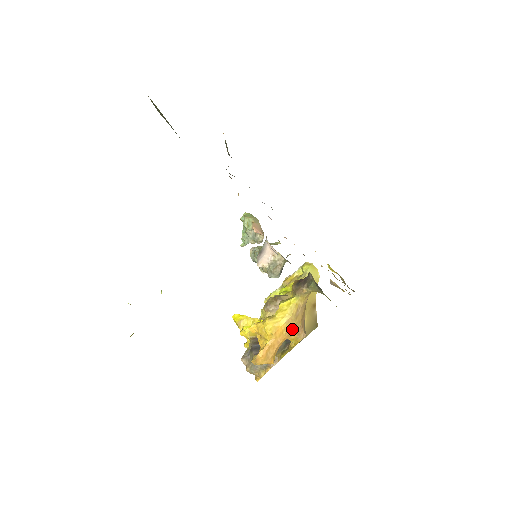
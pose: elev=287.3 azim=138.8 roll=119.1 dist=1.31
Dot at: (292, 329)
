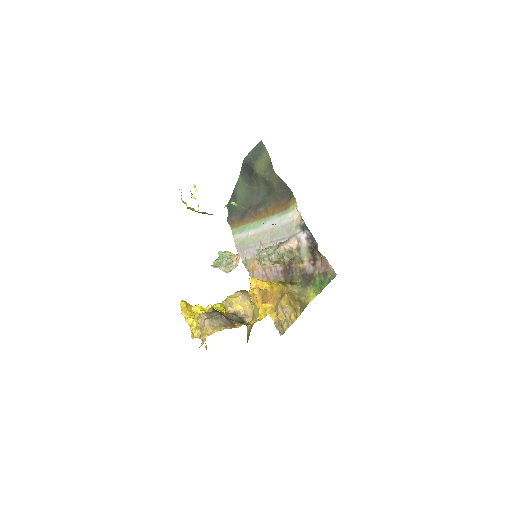
Dot at: (277, 298)
